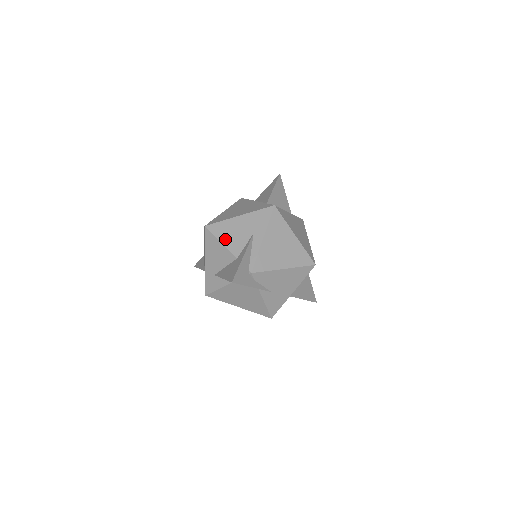
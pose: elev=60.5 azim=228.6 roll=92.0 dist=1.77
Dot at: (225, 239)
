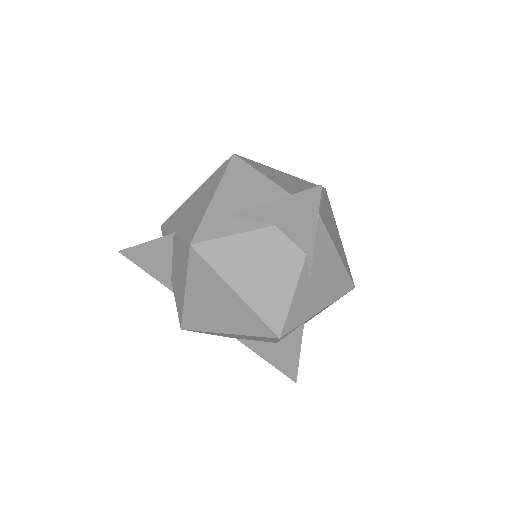
Dot at: (268, 175)
